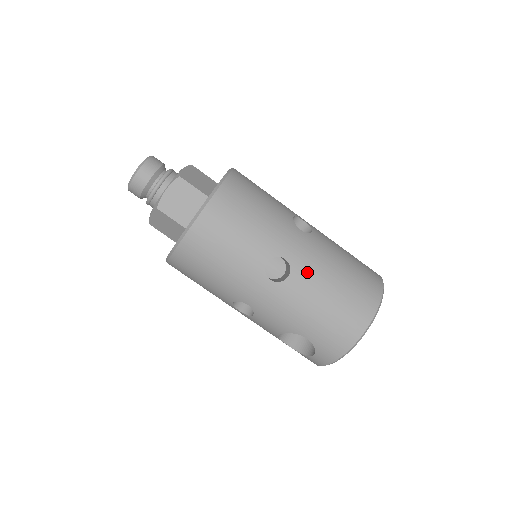
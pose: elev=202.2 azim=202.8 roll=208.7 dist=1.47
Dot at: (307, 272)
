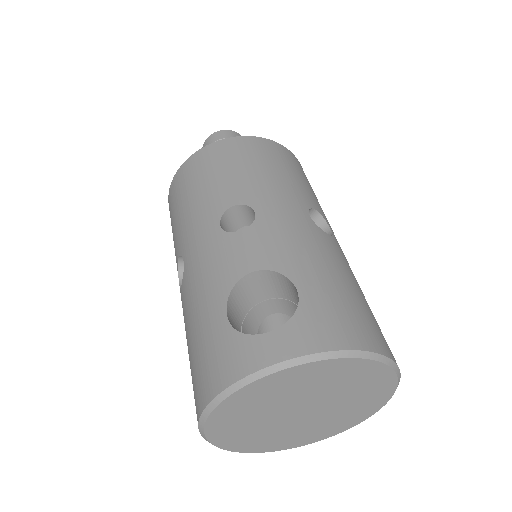
Dot at: (344, 257)
